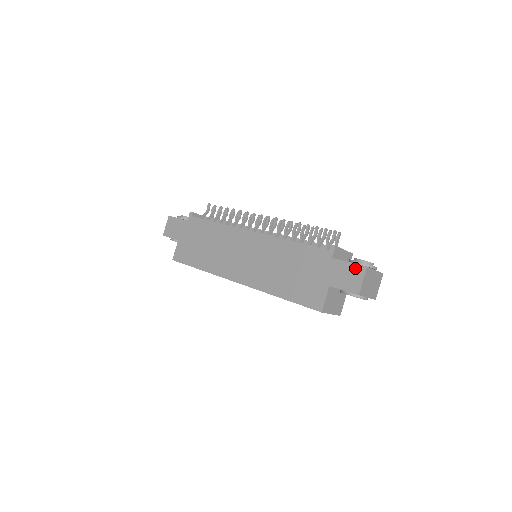
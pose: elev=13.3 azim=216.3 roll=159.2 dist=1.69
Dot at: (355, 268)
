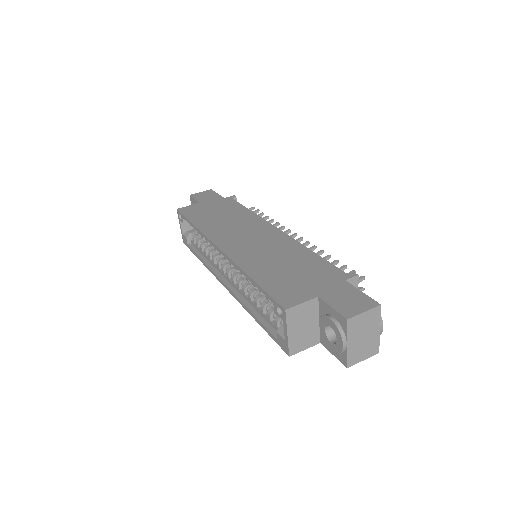
Dot at: (365, 298)
